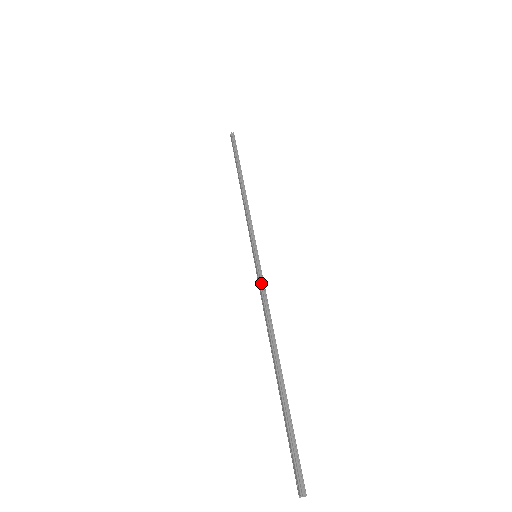
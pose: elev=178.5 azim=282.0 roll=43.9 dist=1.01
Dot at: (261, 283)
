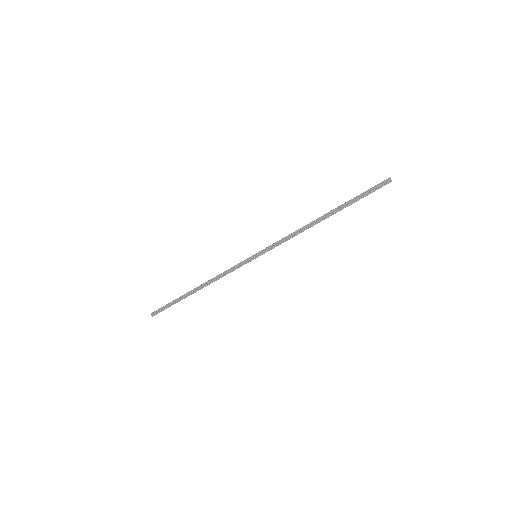
Dot at: (275, 243)
